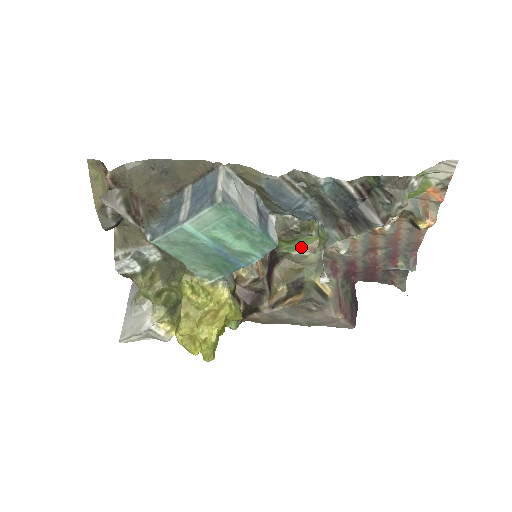
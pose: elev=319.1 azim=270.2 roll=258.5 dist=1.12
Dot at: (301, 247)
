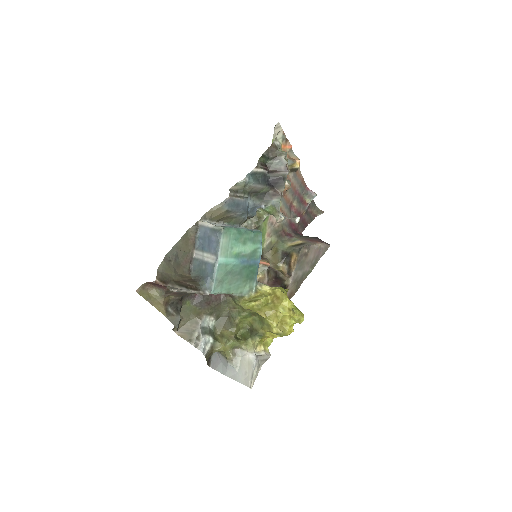
Dot at: (264, 239)
